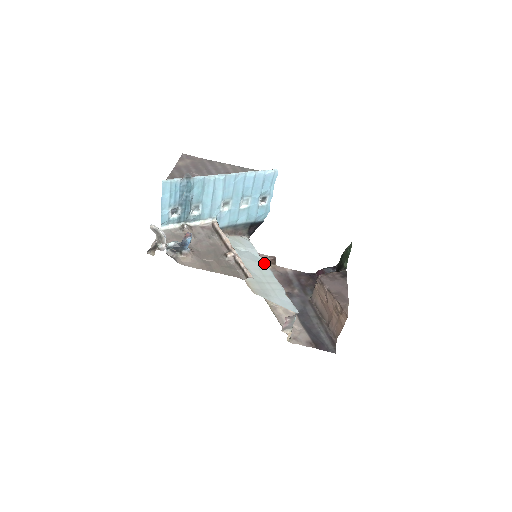
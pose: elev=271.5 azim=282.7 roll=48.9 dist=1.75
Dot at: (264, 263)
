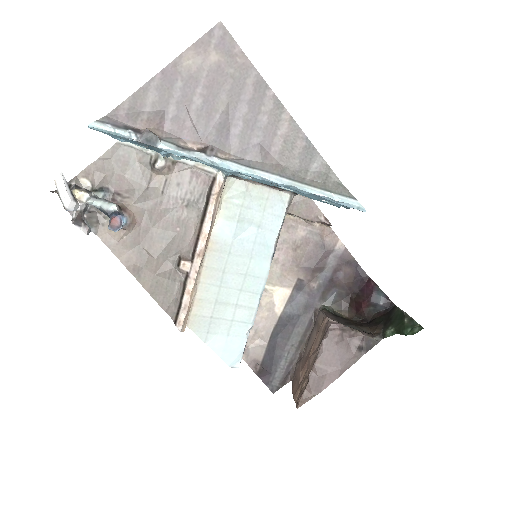
Dot at: (268, 263)
